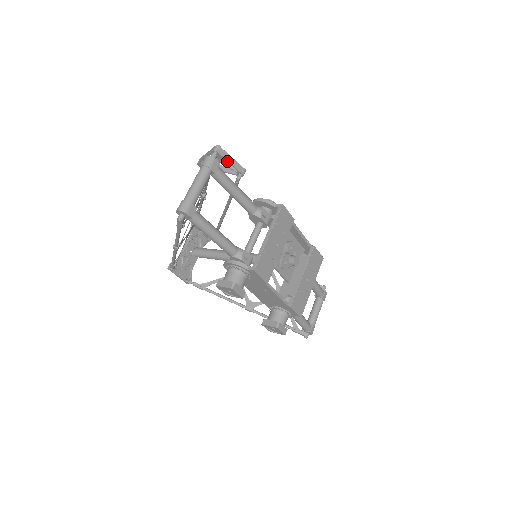
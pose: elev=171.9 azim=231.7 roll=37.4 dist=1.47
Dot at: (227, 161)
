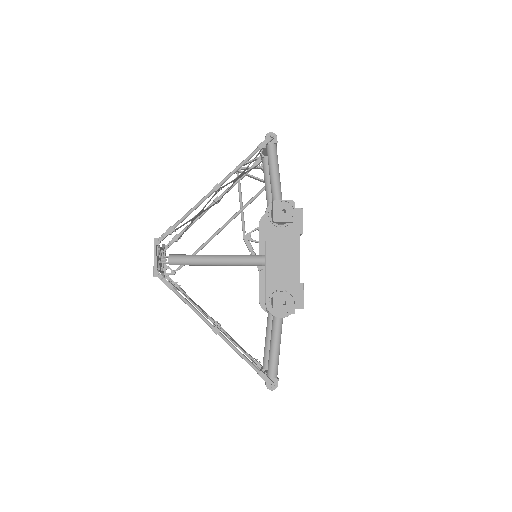
Dot at: occluded
